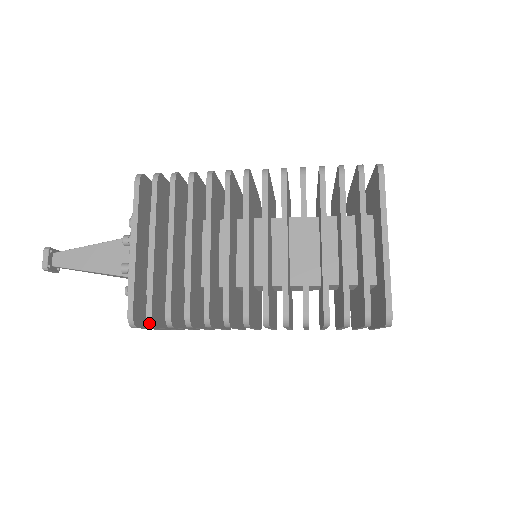
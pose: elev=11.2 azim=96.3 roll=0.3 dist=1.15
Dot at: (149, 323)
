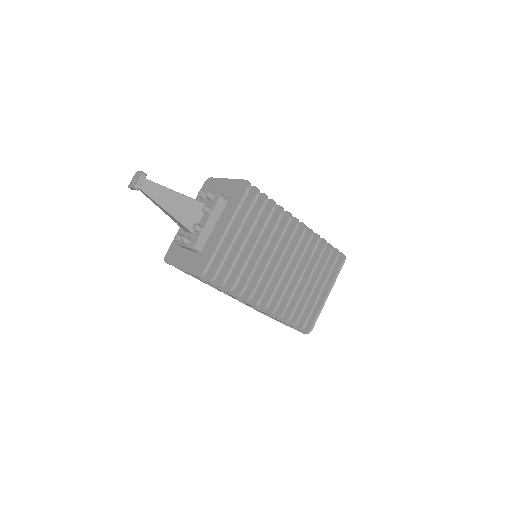
Dot at: (211, 281)
